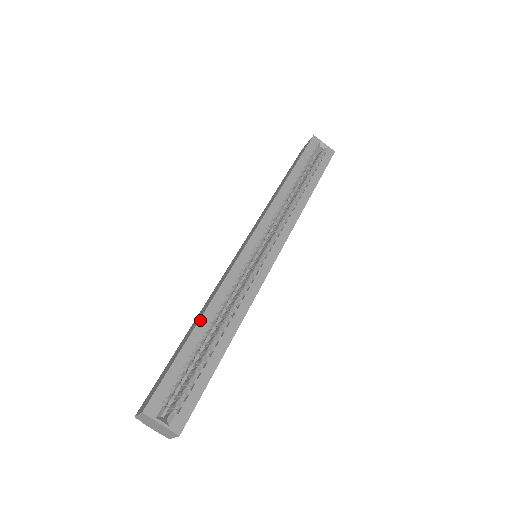
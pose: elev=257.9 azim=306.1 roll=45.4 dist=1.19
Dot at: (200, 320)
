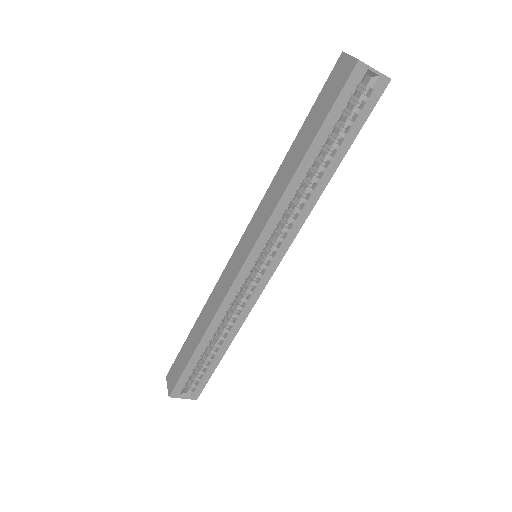
Dot at: (201, 340)
